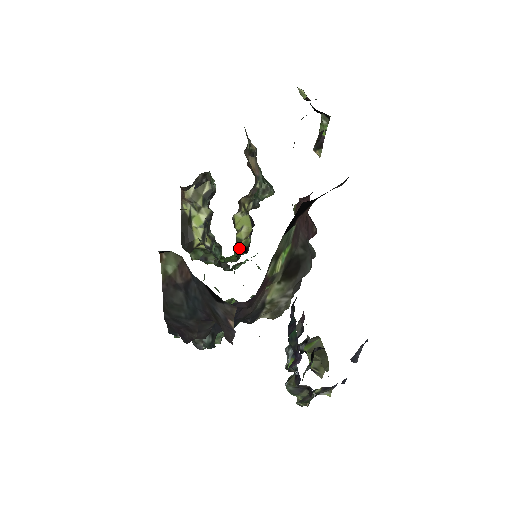
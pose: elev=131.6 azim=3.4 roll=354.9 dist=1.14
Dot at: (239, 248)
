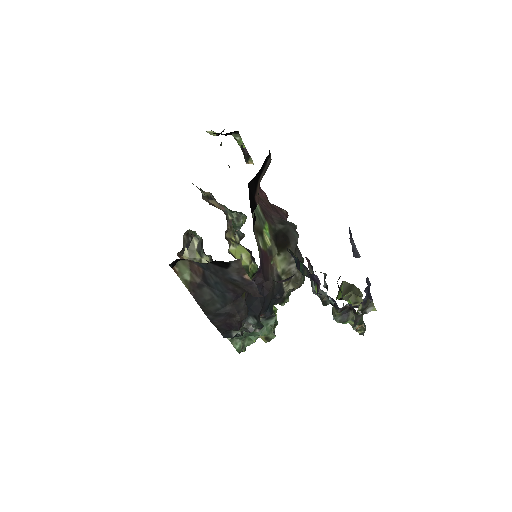
Dot at: (252, 275)
